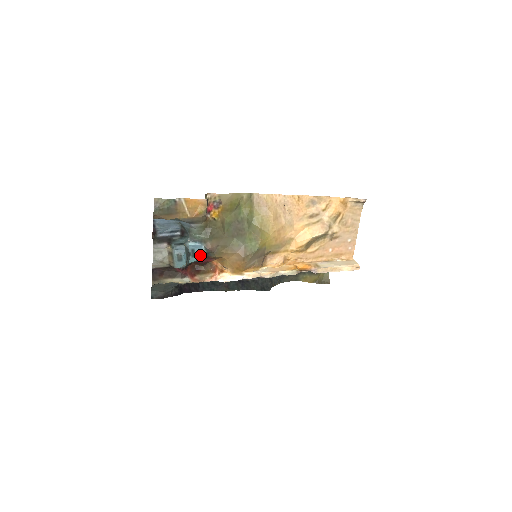
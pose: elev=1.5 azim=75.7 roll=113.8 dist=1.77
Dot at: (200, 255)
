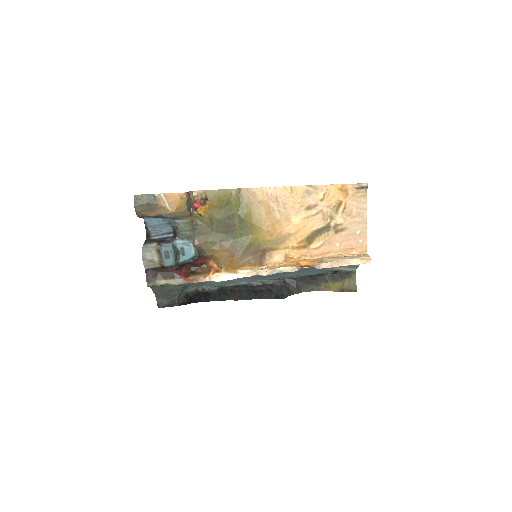
Dot at: (190, 253)
